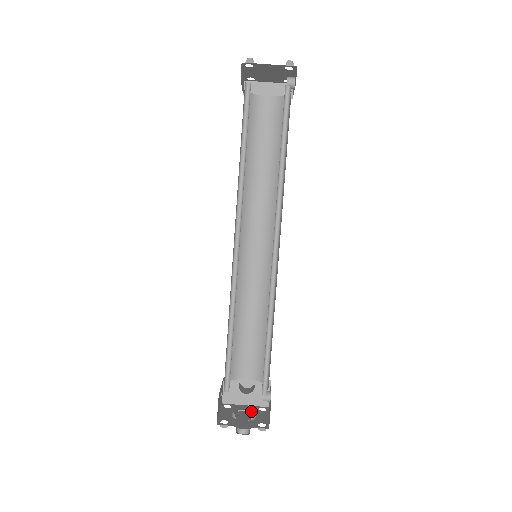
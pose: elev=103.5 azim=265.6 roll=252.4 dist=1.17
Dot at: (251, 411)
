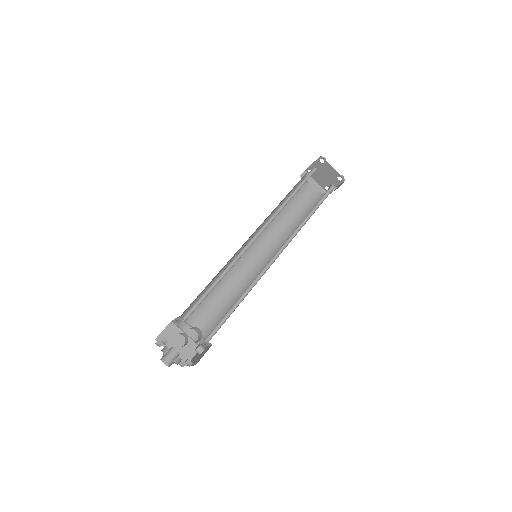
Dot at: occluded
